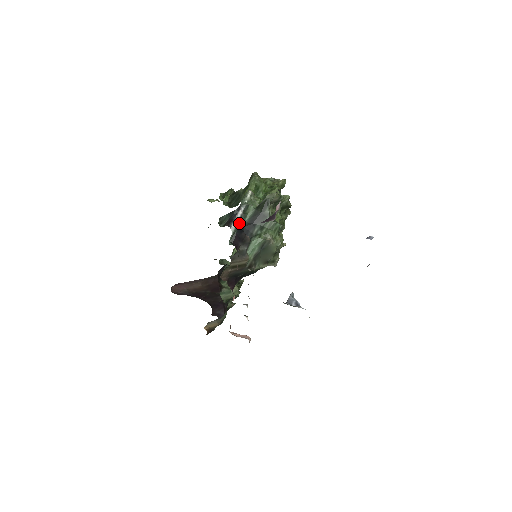
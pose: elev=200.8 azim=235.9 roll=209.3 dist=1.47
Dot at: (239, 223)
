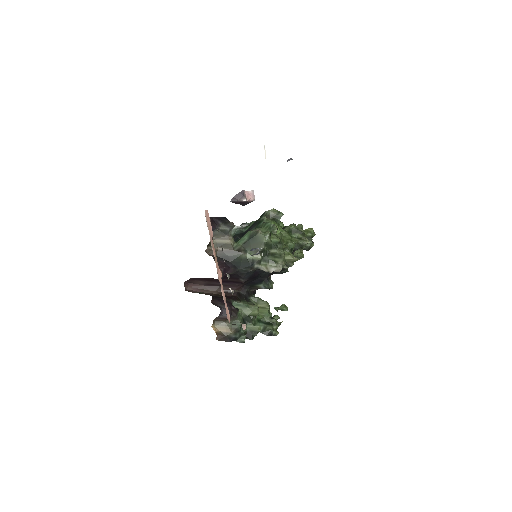
Dot at: (239, 229)
